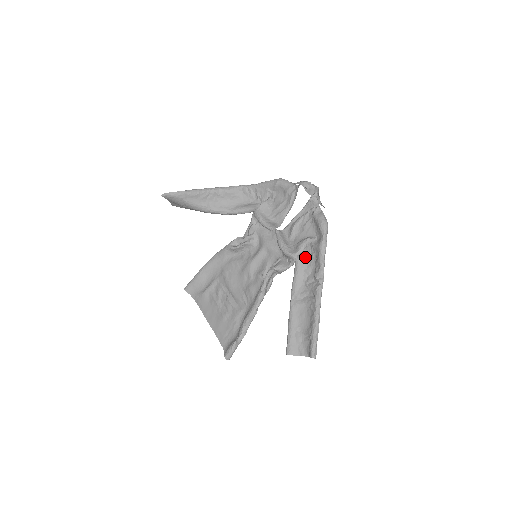
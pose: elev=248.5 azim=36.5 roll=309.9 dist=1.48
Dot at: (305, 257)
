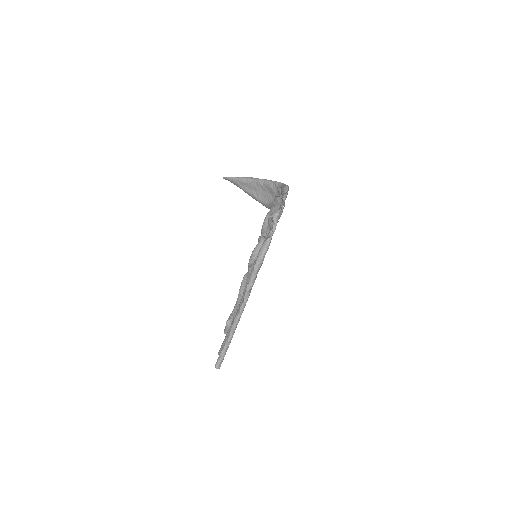
Dot at: occluded
